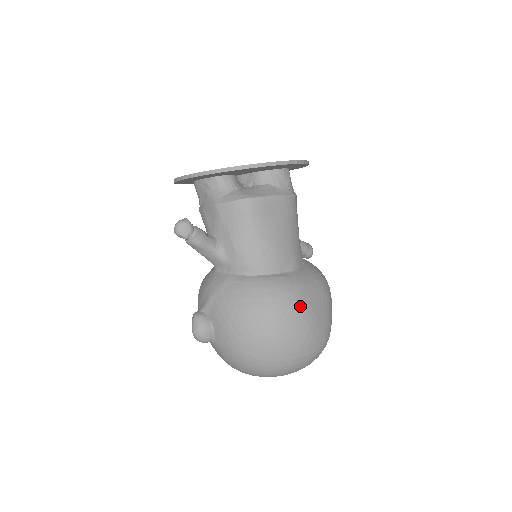
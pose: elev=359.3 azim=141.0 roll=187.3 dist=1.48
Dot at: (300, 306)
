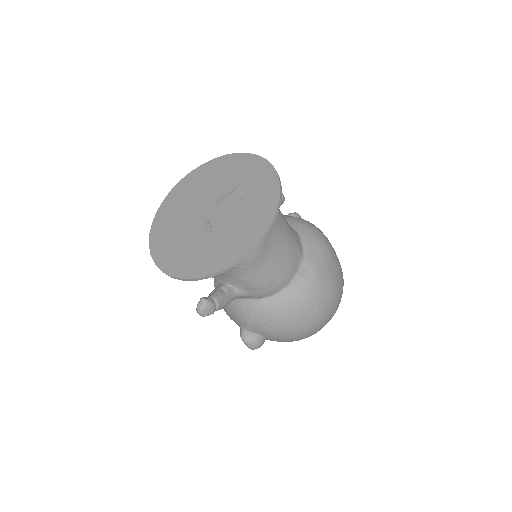
Dot at: (326, 288)
